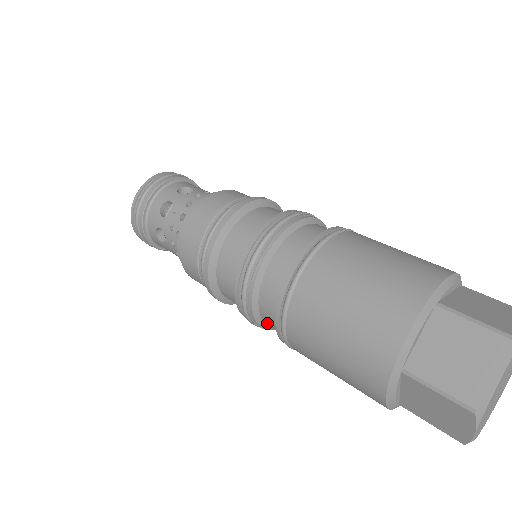
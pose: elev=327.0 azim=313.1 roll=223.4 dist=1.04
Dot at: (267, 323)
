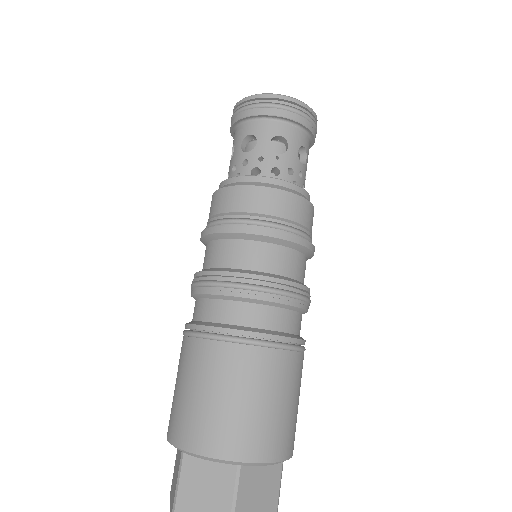
Dot at: occluded
